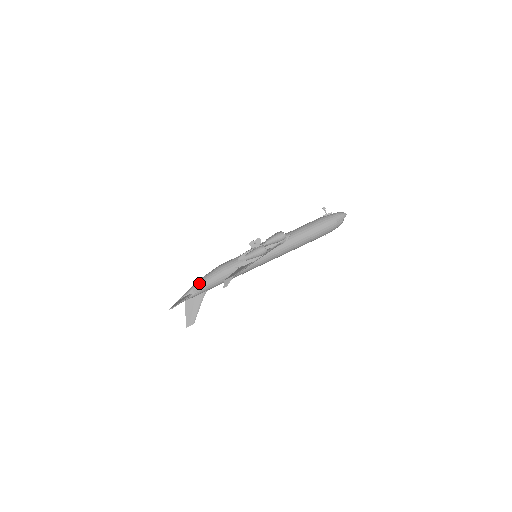
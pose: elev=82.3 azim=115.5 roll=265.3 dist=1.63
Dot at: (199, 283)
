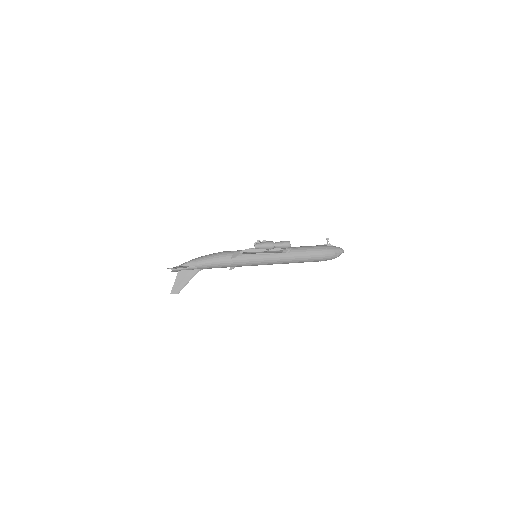
Dot at: (198, 259)
